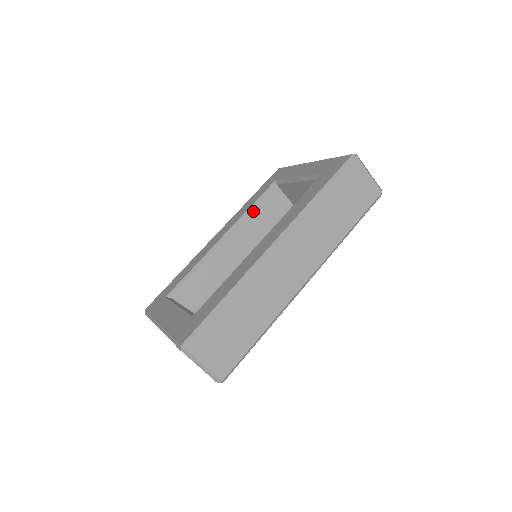
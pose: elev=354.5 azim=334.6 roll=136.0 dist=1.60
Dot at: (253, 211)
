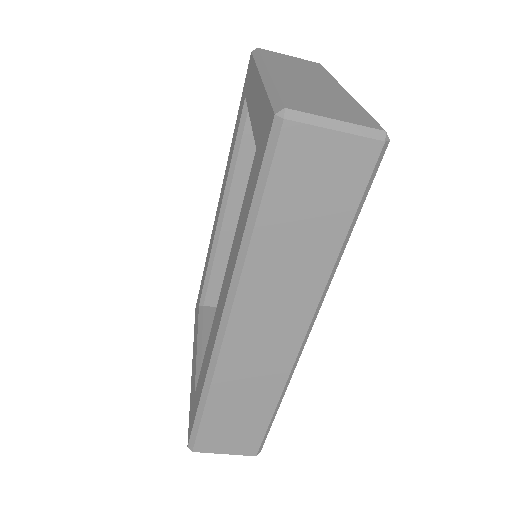
Dot at: (237, 165)
